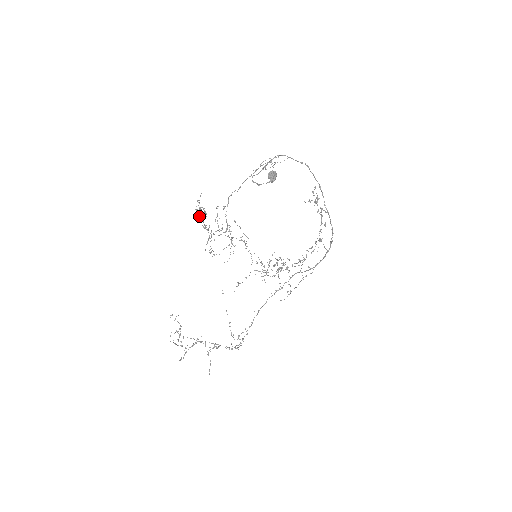
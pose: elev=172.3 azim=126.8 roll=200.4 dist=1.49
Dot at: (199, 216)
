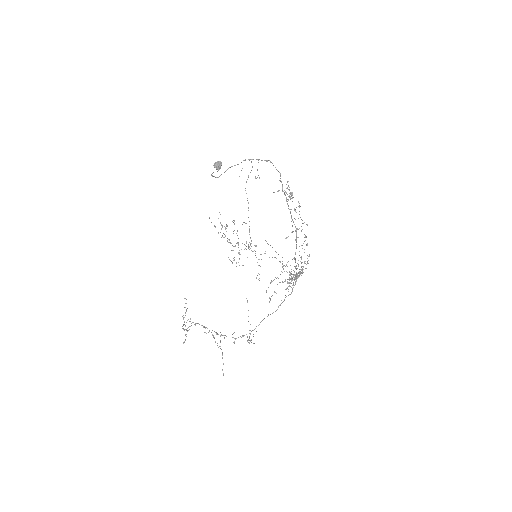
Dot at: occluded
